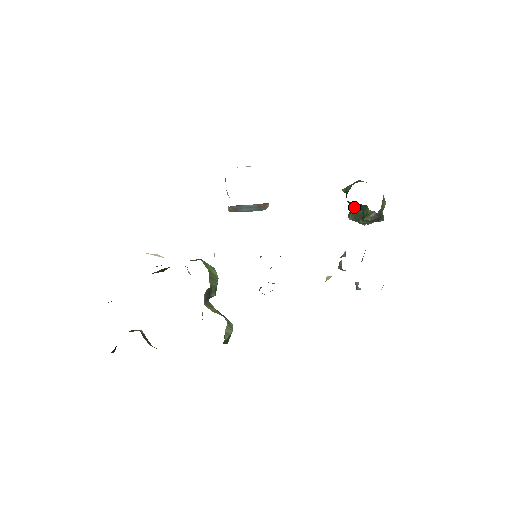
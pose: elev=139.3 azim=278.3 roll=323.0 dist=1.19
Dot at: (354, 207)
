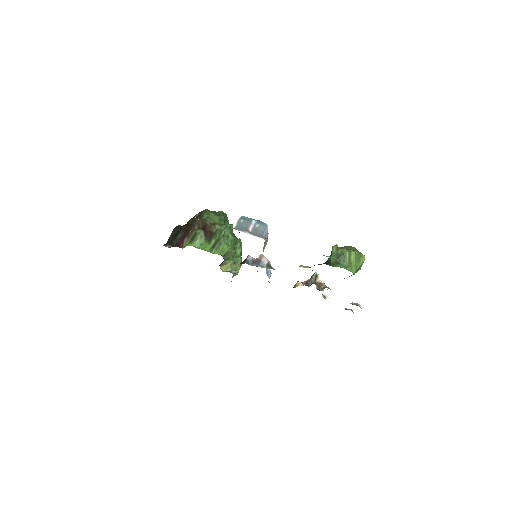
Dot at: occluded
